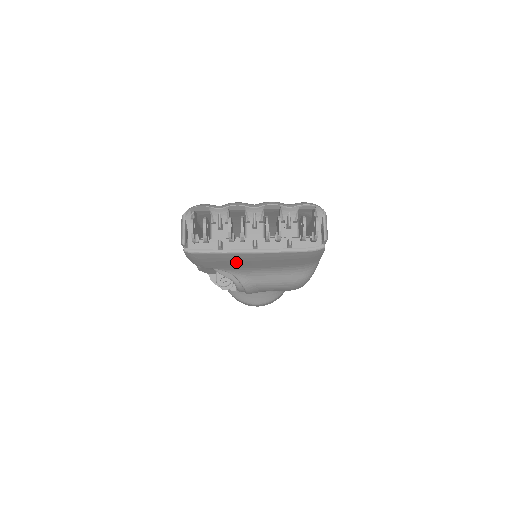
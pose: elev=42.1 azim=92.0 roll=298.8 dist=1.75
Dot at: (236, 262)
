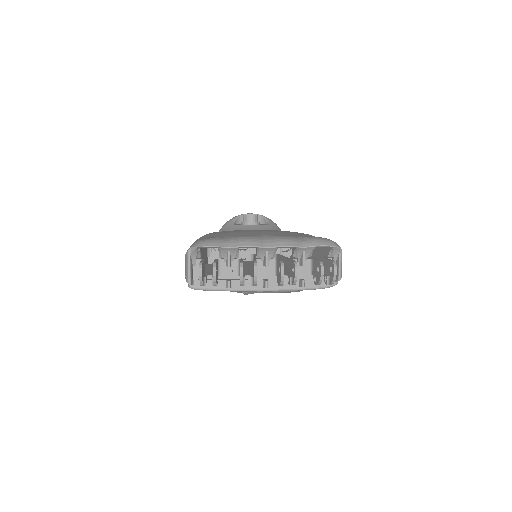
Dot at: occluded
